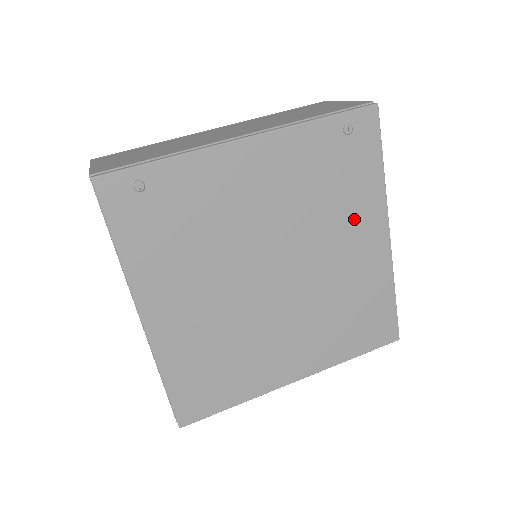
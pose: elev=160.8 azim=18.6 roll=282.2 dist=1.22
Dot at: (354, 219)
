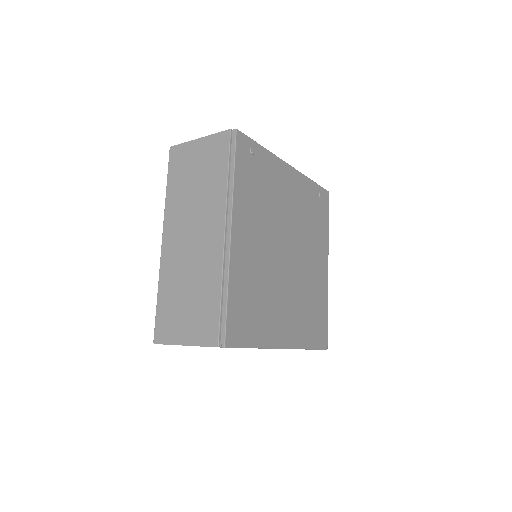
Dot at: (318, 246)
